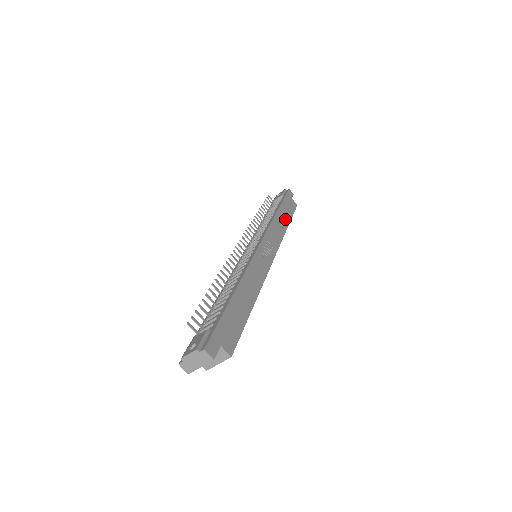
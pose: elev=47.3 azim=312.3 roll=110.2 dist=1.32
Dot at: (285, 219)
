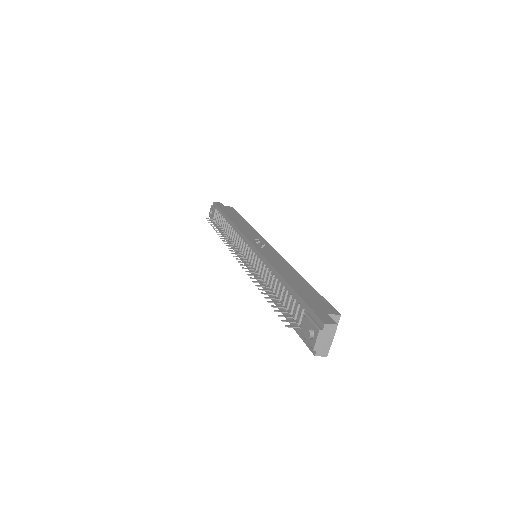
Dot at: (239, 219)
